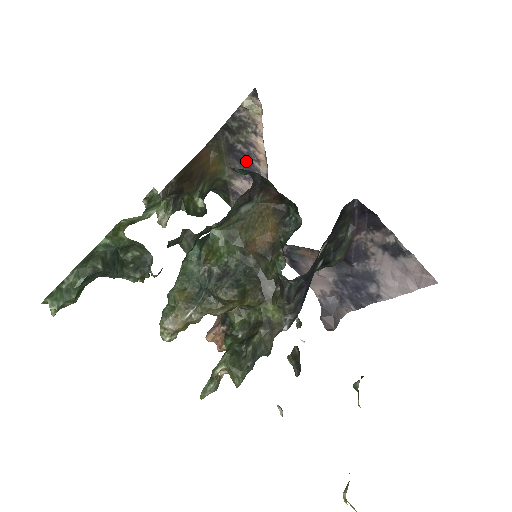
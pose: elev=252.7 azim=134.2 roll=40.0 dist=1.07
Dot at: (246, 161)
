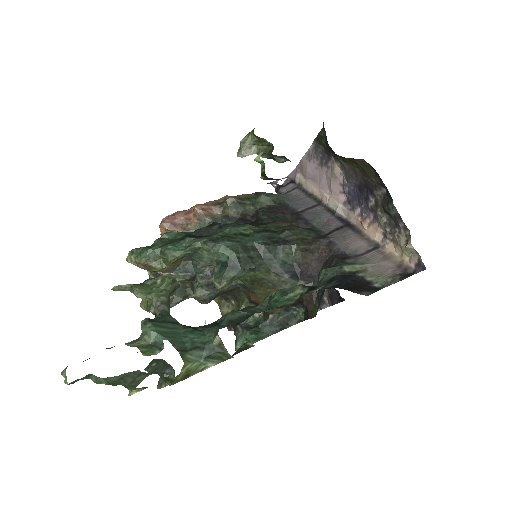
Dot at: (360, 198)
